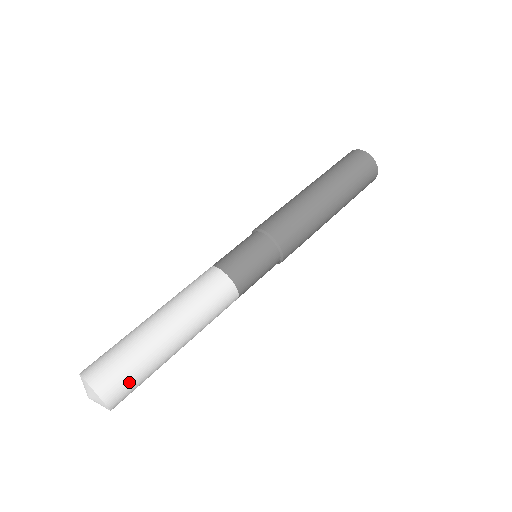
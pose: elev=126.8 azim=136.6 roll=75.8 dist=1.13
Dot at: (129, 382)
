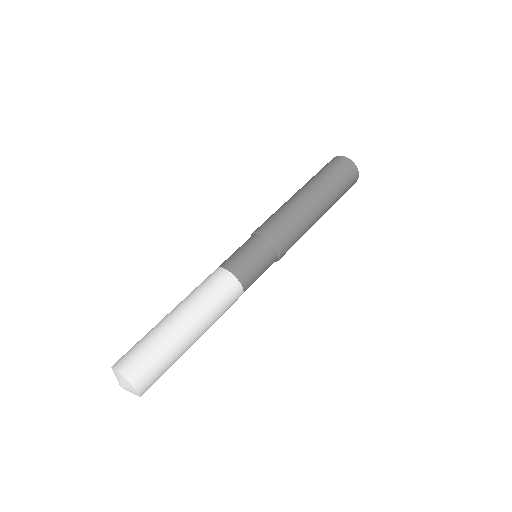
Dot at: (157, 373)
